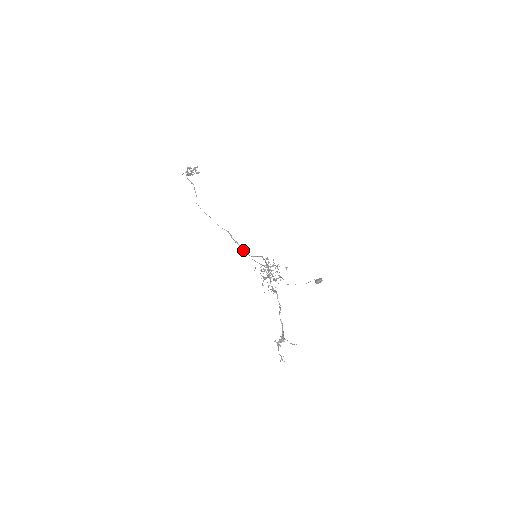
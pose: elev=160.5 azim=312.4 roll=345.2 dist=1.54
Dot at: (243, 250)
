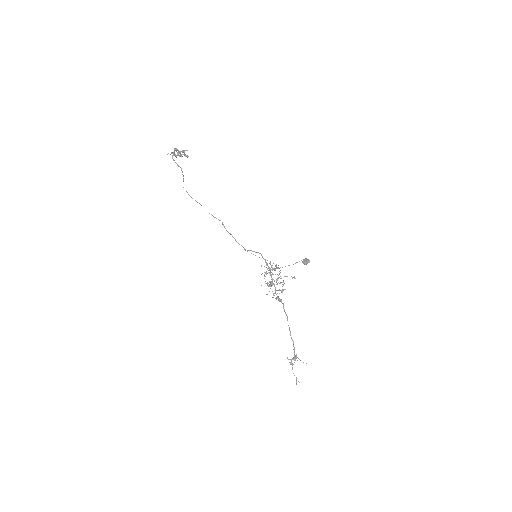
Dot at: (238, 243)
